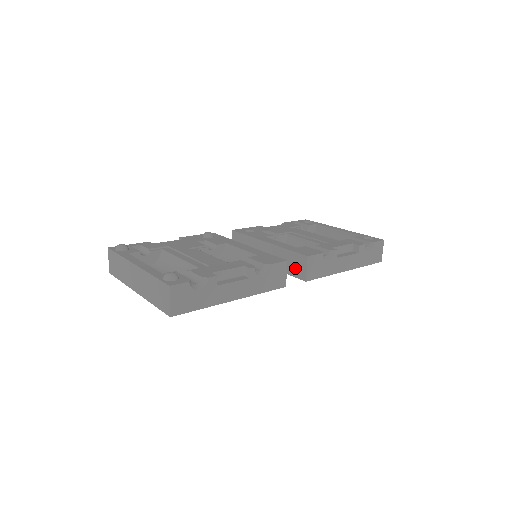
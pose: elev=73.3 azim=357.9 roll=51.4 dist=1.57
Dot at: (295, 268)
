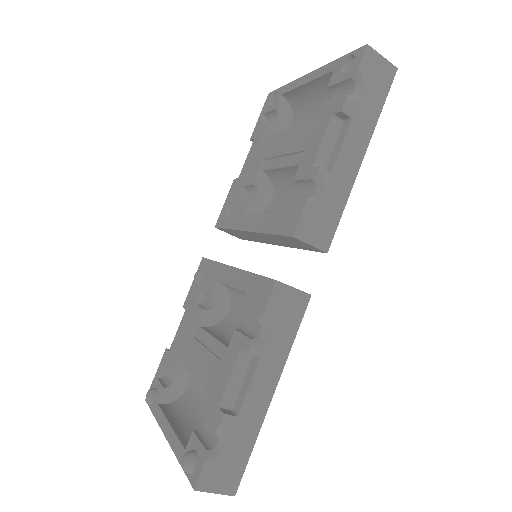
Dot at: (300, 246)
